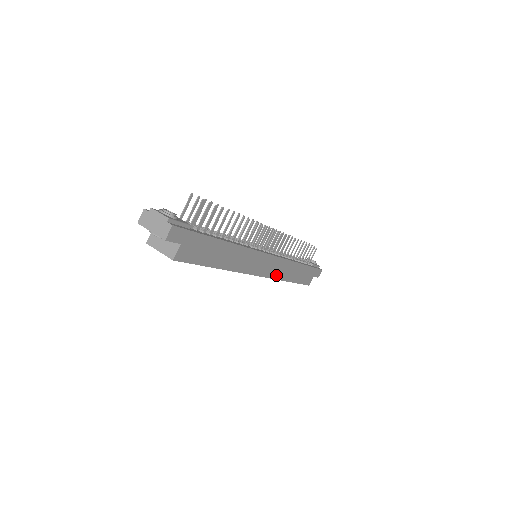
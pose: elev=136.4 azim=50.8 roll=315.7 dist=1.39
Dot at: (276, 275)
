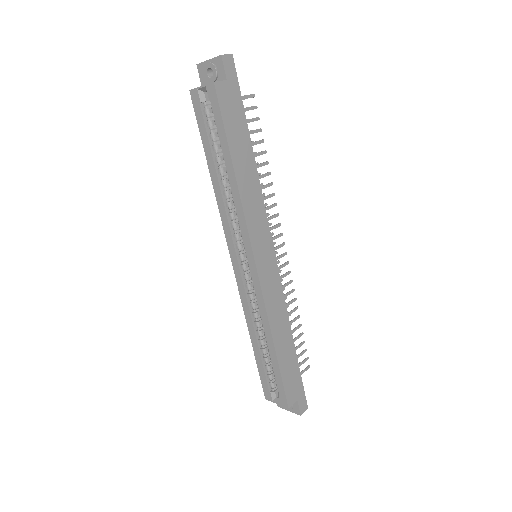
Dot at: (267, 300)
